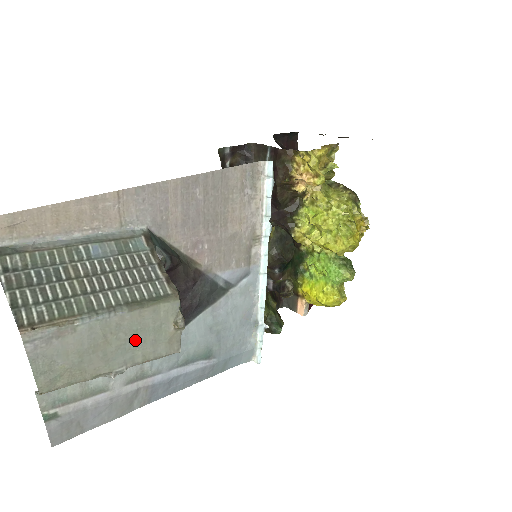
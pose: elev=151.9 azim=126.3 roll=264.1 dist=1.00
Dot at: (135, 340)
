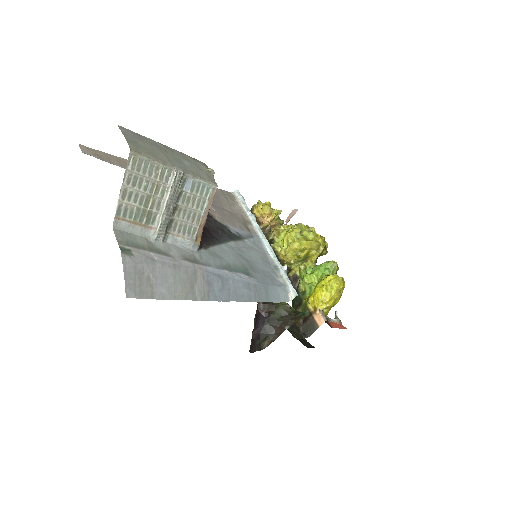
Dot at: (184, 163)
